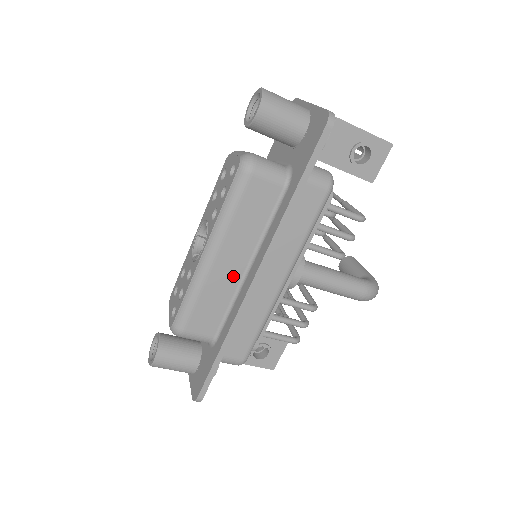
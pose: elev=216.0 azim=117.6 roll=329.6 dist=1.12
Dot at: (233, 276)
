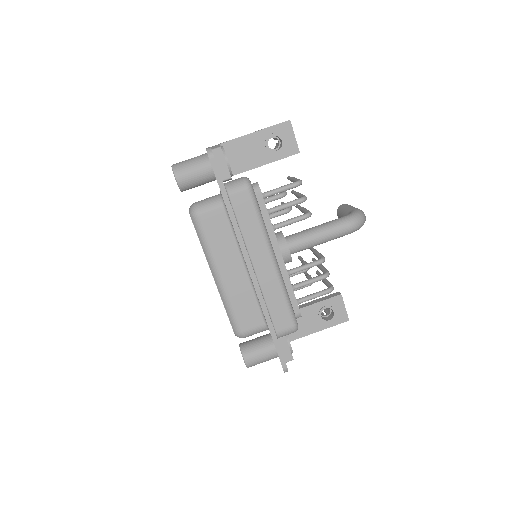
Dot at: (242, 279)
